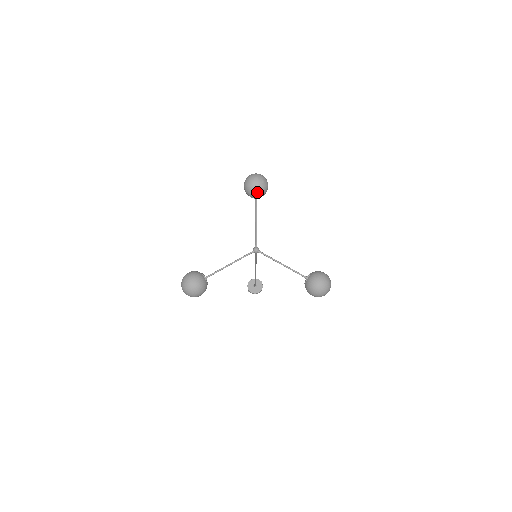
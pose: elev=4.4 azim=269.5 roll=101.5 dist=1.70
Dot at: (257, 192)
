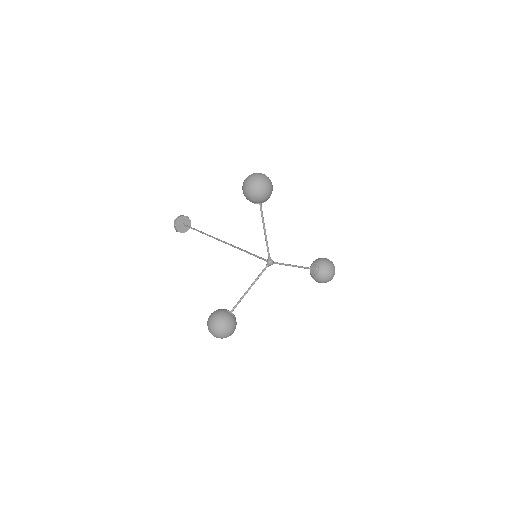
Dot at: (265, 201)
